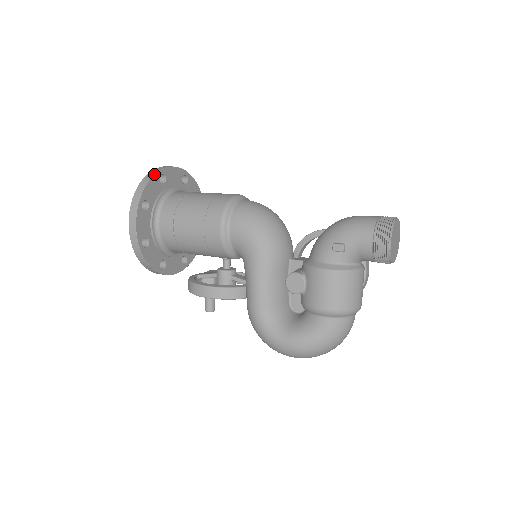
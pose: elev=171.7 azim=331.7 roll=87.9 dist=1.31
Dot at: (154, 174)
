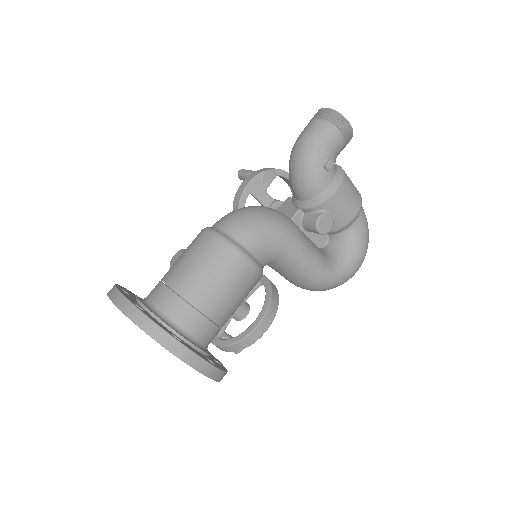
Dot at: (139, 310)
